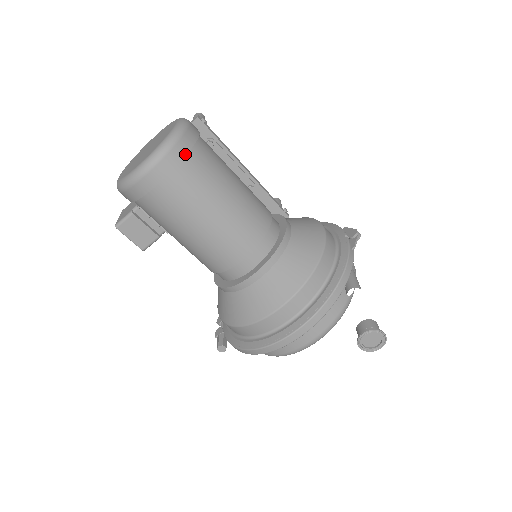
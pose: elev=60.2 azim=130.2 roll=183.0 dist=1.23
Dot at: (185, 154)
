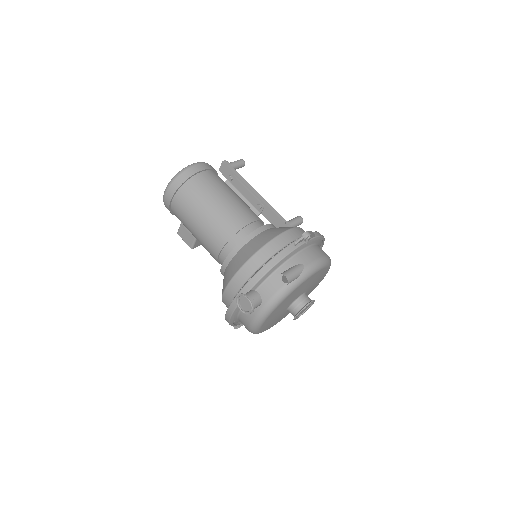
Dot at: (183, 182)
